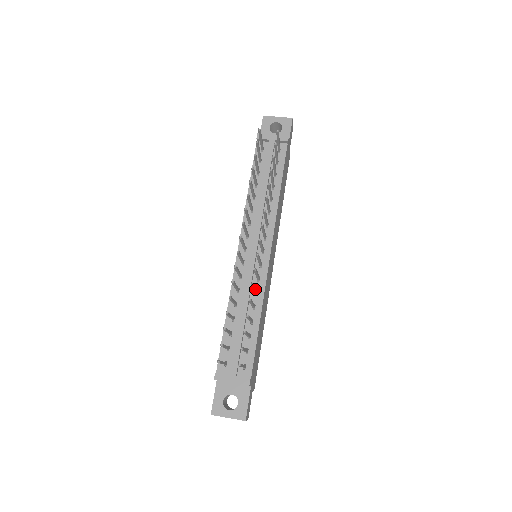
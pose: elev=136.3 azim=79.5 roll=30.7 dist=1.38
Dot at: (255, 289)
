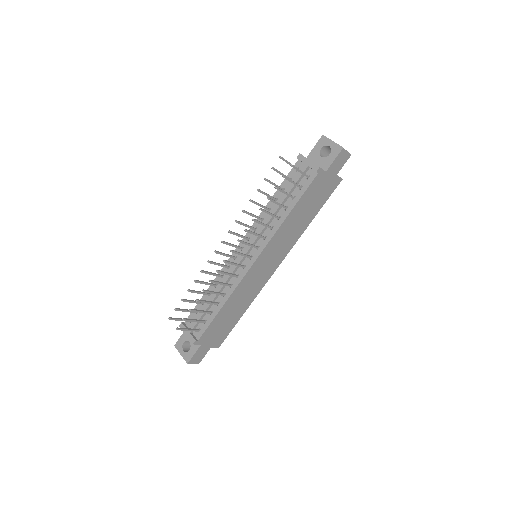
Dot at: (220, 284)
